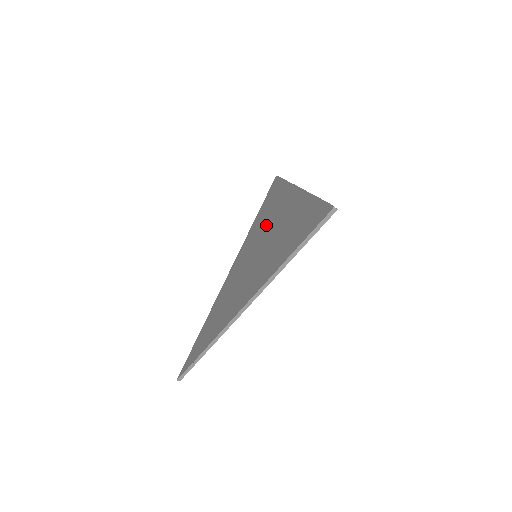
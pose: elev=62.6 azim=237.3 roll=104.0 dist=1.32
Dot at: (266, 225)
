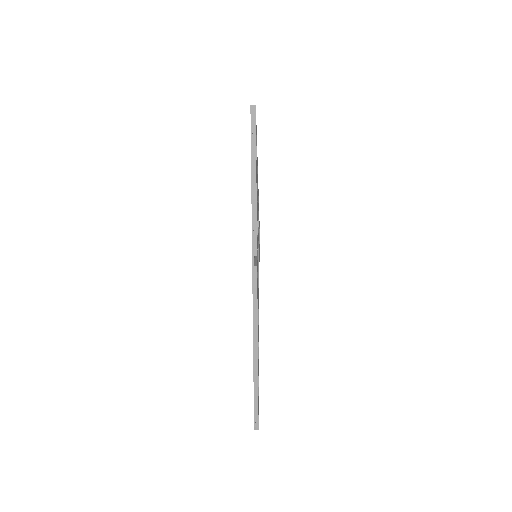
Dot at: occluded
